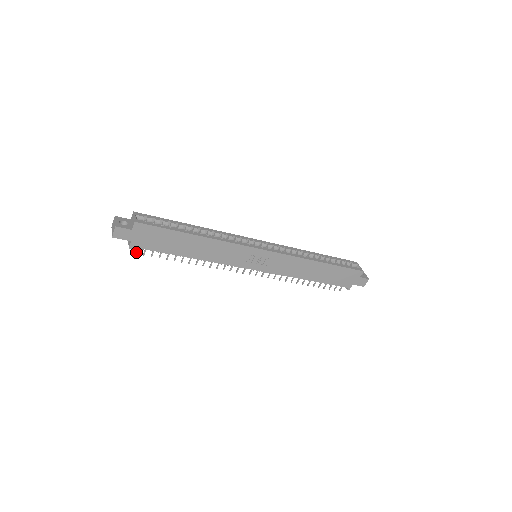
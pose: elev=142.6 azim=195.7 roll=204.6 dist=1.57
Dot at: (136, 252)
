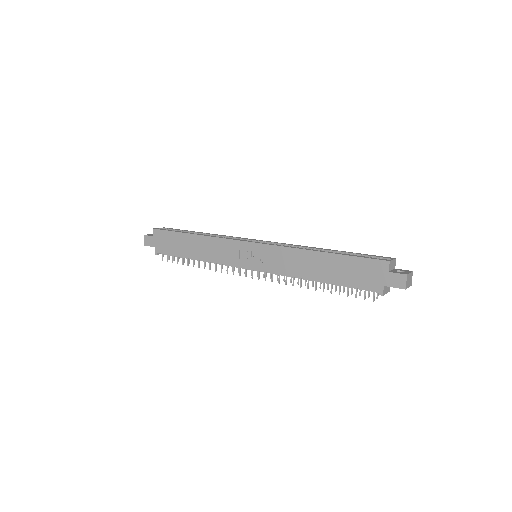
Dot at: (162, 259)
